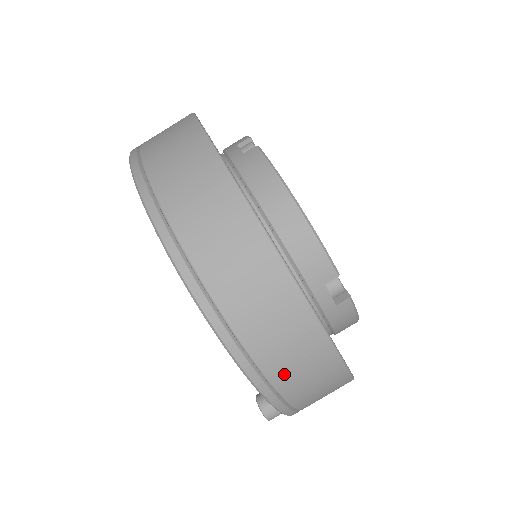
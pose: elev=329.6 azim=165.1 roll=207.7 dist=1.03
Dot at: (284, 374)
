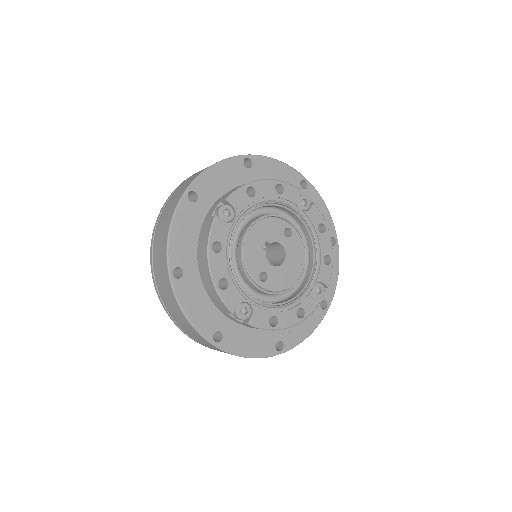
Dot at: (202, 343)
